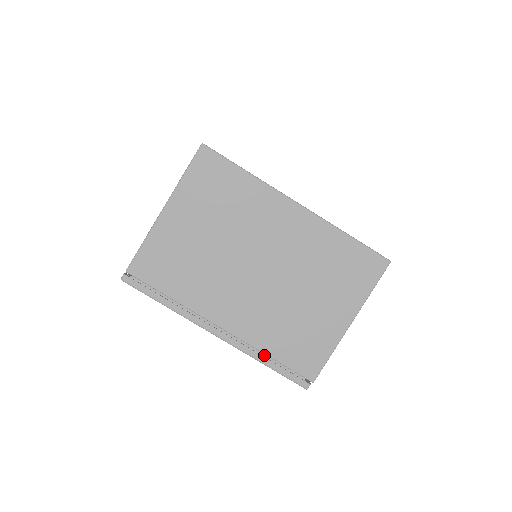
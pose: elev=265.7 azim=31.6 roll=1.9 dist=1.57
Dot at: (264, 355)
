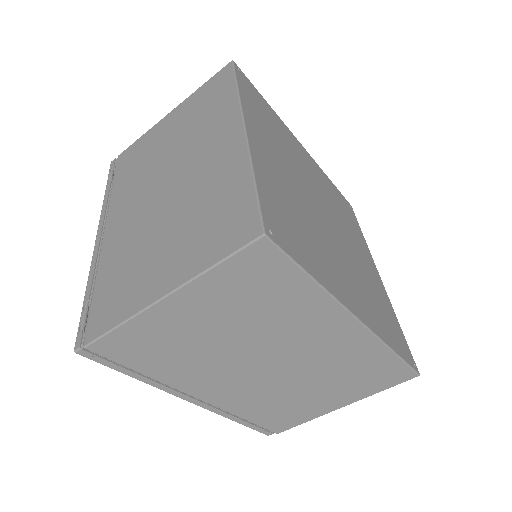
Dot at: occluded
